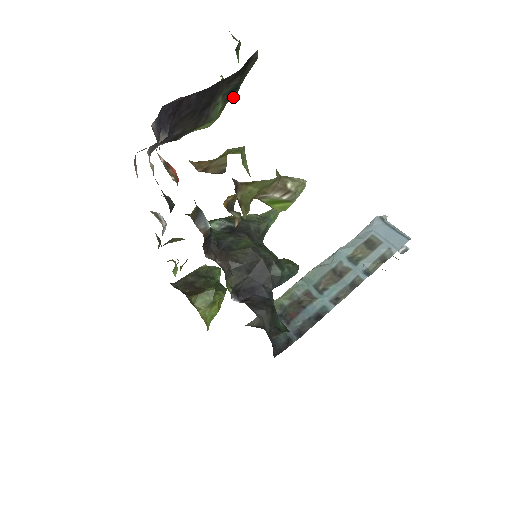
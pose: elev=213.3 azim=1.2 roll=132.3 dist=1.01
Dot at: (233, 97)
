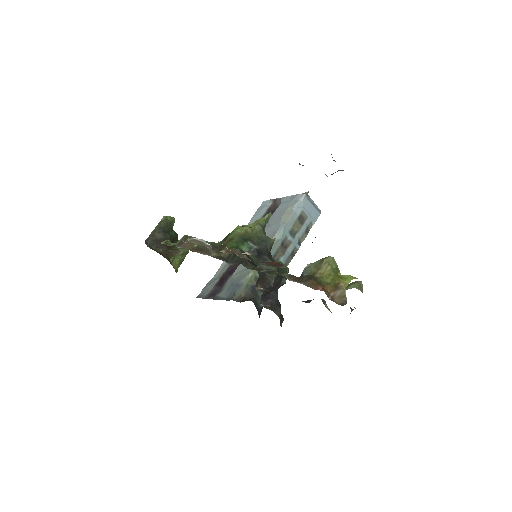
Dot at: occluded
